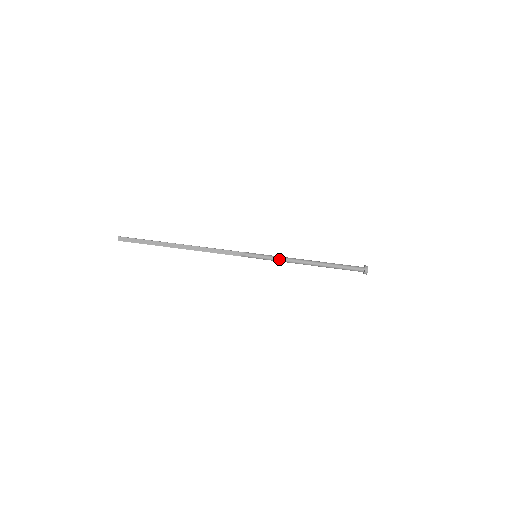
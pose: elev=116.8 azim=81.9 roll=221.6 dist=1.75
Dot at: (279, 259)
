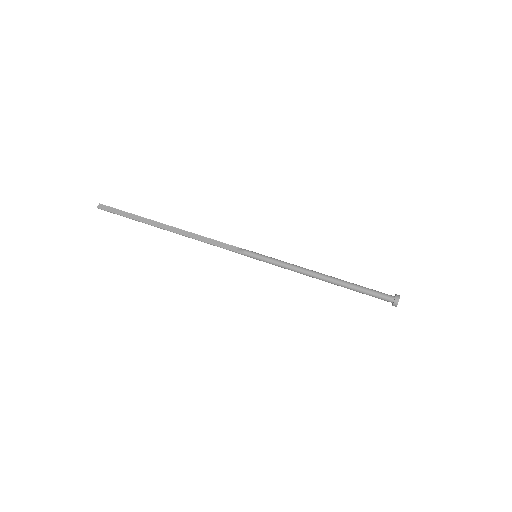
Dot at: (285, 263)
